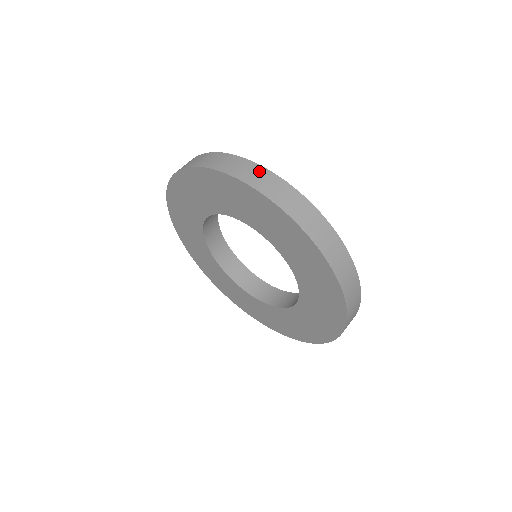
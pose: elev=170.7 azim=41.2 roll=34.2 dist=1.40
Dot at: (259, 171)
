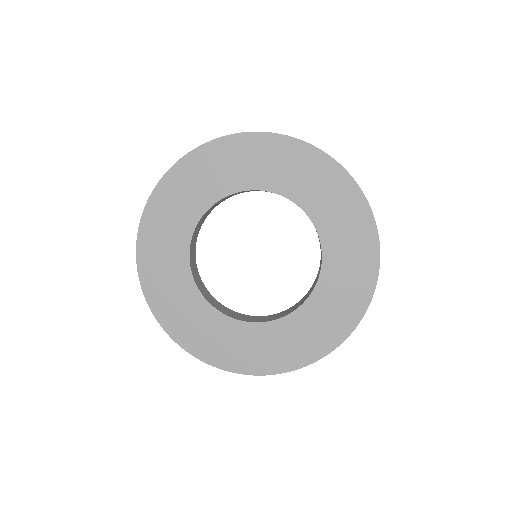
Dot at: occluded
